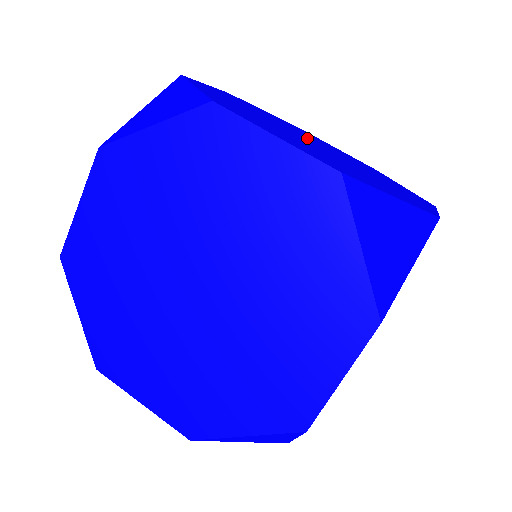
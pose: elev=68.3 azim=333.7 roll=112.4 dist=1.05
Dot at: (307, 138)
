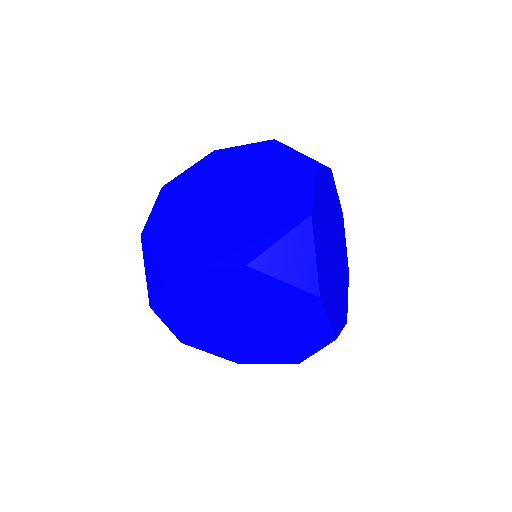
Dot at: (332, 233)
